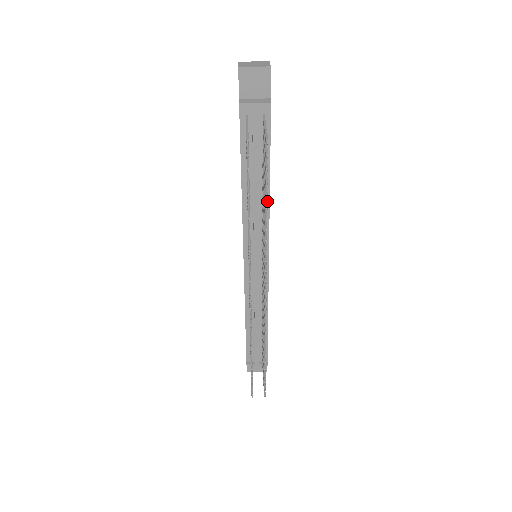
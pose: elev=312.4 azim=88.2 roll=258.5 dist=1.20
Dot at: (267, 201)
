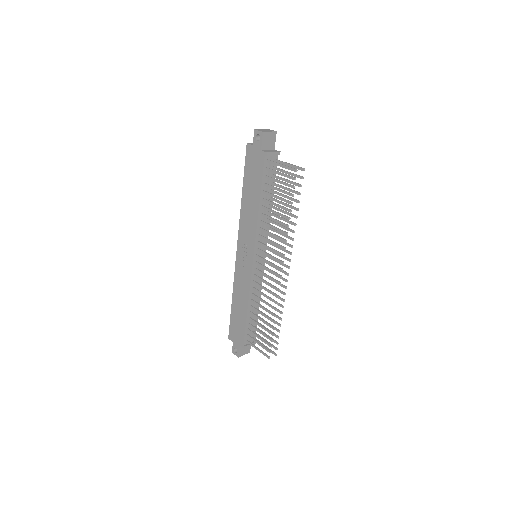
Dot at: (270, 214)
